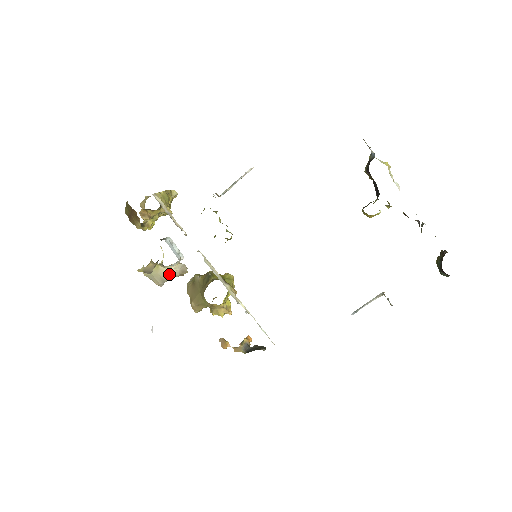
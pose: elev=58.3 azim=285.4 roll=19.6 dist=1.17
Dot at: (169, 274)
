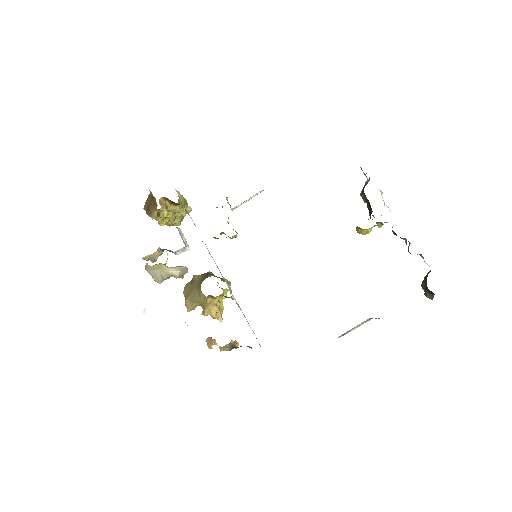
Dot at: (170, 273)
